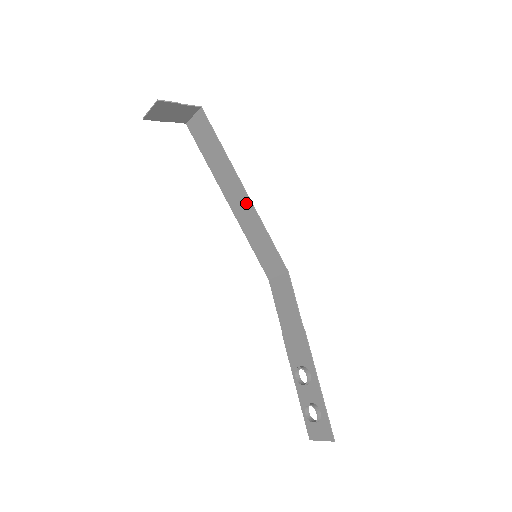
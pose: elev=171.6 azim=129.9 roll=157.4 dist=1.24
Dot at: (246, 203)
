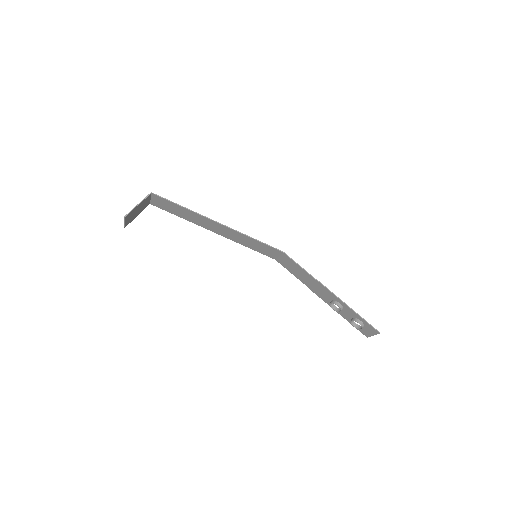
Dot at: (225, 229)
